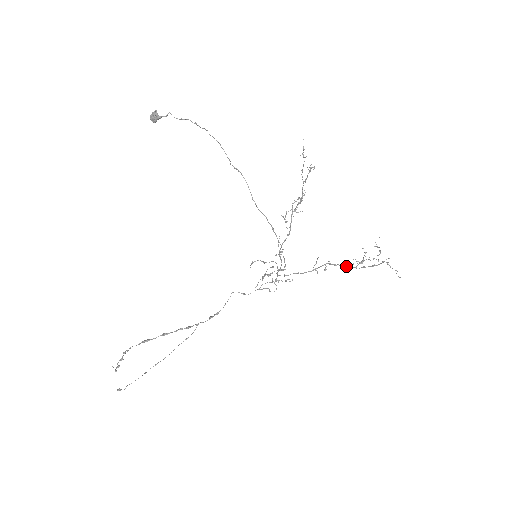
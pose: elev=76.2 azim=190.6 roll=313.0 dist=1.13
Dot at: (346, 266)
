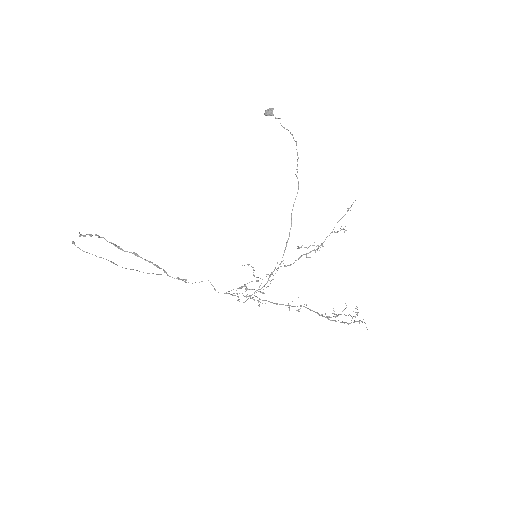
Dot at: occluded
